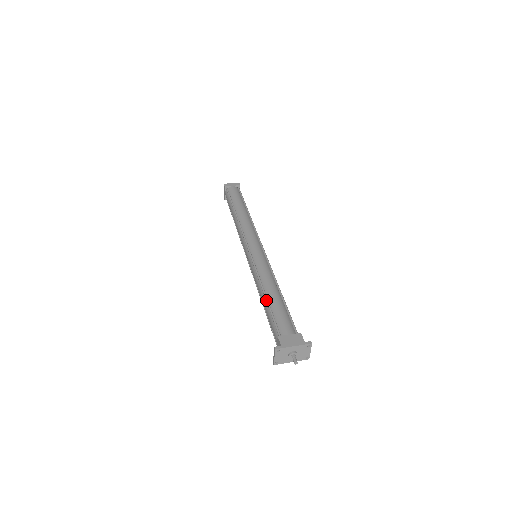
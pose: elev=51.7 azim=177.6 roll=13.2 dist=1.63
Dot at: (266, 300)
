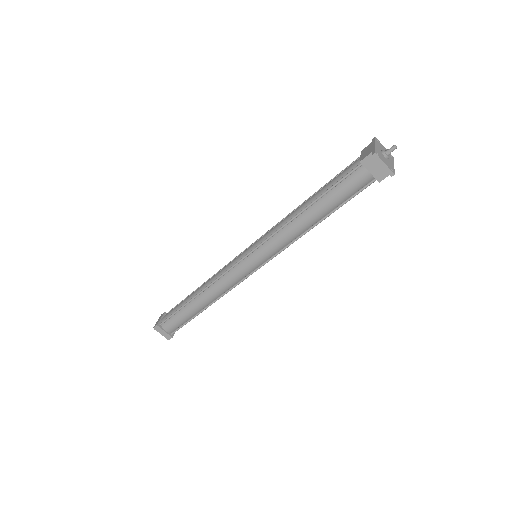
Dot at: (313, 202)
